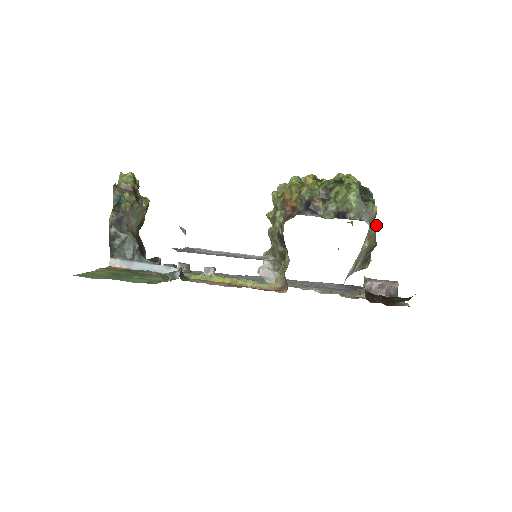
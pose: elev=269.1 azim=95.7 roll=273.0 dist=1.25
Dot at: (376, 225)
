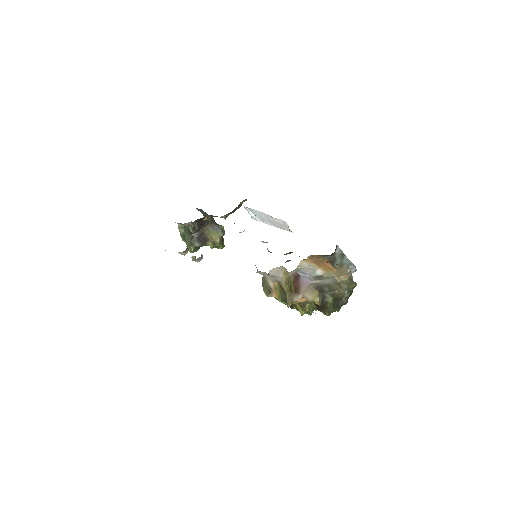
Dot at: occluded
